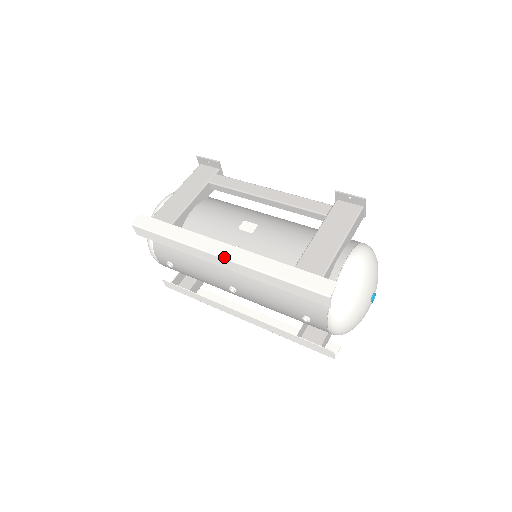
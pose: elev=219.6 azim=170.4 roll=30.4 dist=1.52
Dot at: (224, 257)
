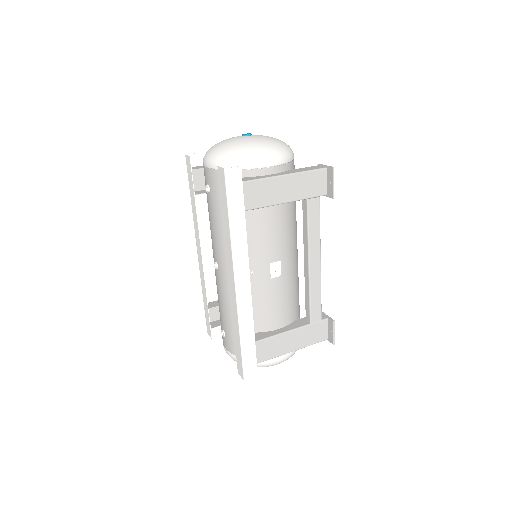
Dot at: (237, 290)
